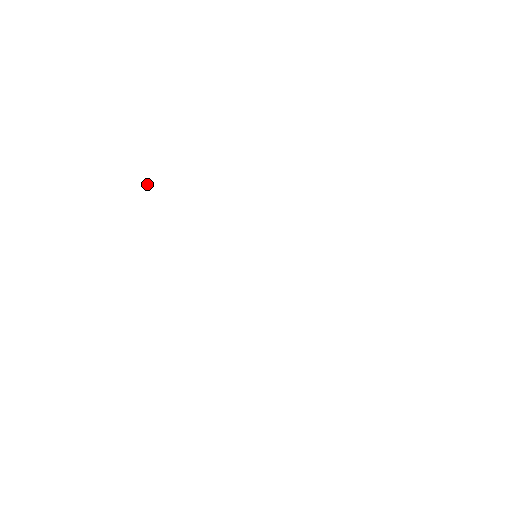
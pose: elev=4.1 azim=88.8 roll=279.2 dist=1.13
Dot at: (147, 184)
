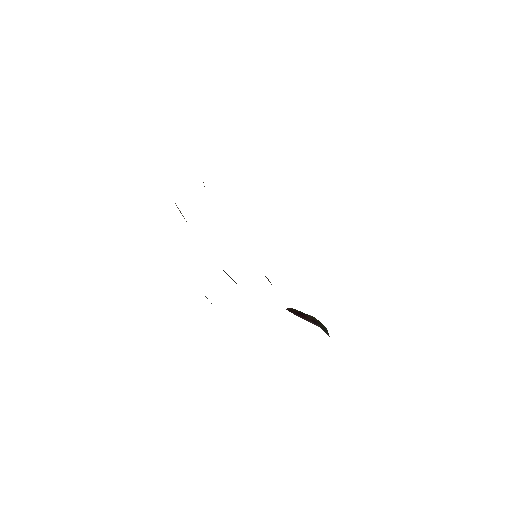
Dot at: occluded
